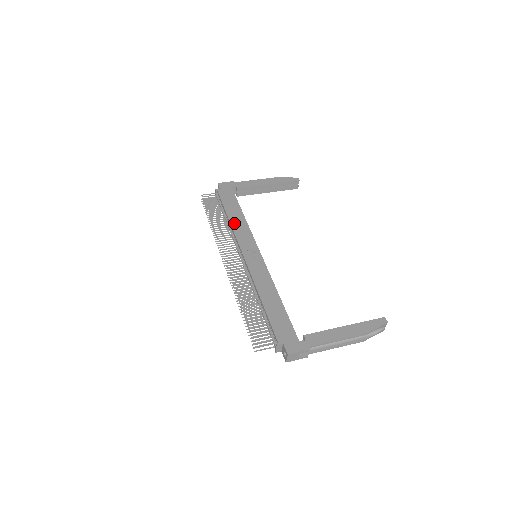
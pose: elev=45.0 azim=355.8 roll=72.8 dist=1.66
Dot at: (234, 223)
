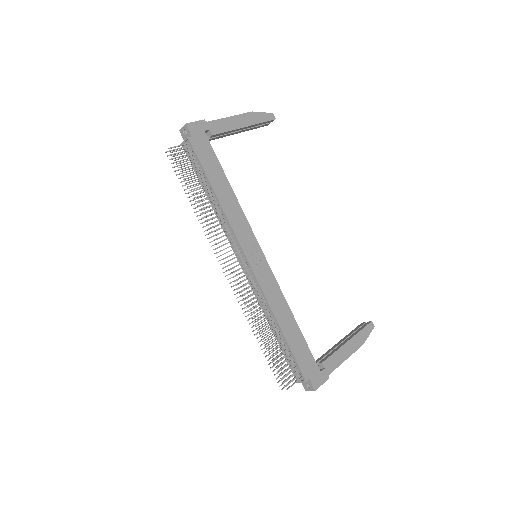
Dot at: (226, 207)
